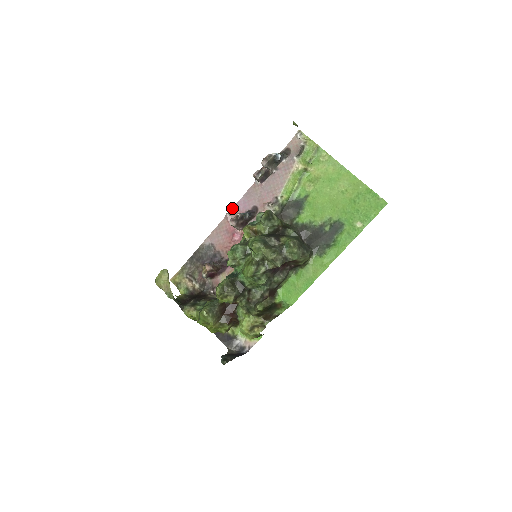
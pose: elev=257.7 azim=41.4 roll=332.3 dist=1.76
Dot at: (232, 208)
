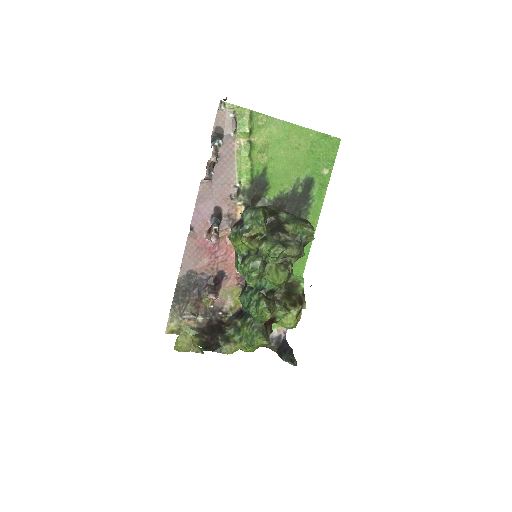
Dot at: (191, 222)
